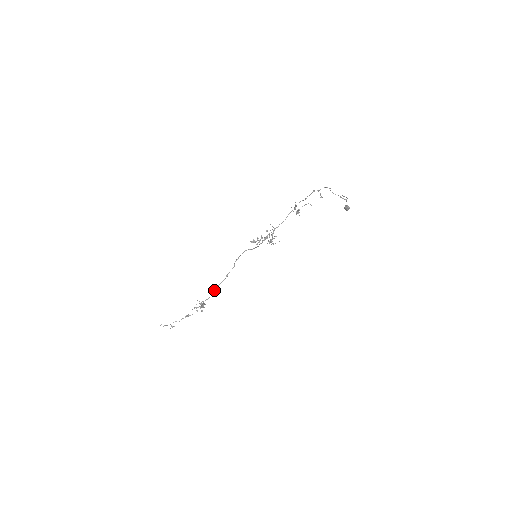
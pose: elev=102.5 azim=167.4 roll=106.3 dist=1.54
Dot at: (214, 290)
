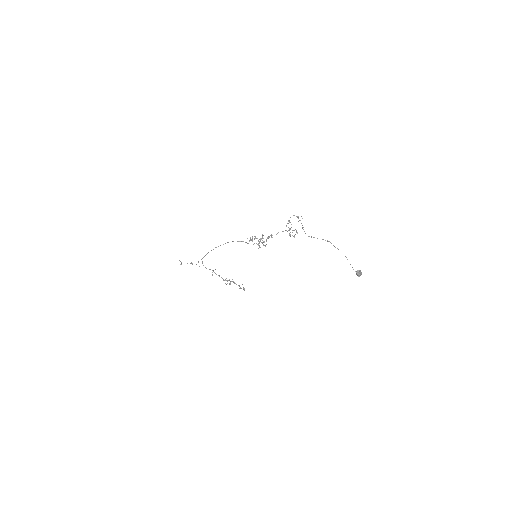
Dot at: (207, 253)
